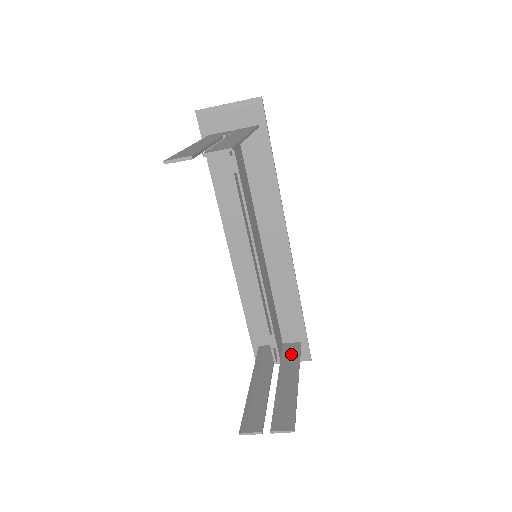
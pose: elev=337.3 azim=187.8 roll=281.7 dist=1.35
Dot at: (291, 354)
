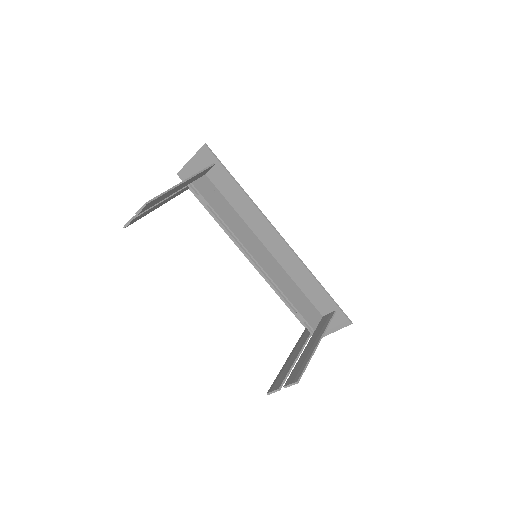
Dot at: (323, 323)
